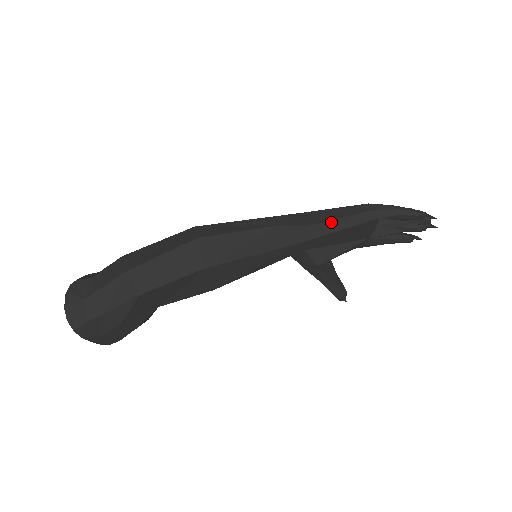
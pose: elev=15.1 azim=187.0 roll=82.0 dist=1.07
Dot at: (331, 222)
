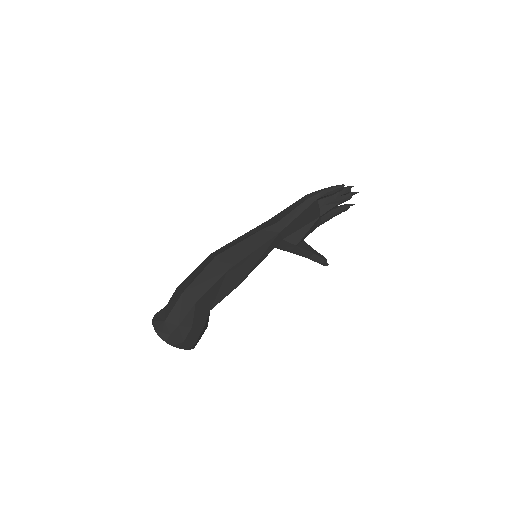
Dot at: (290, 214)
